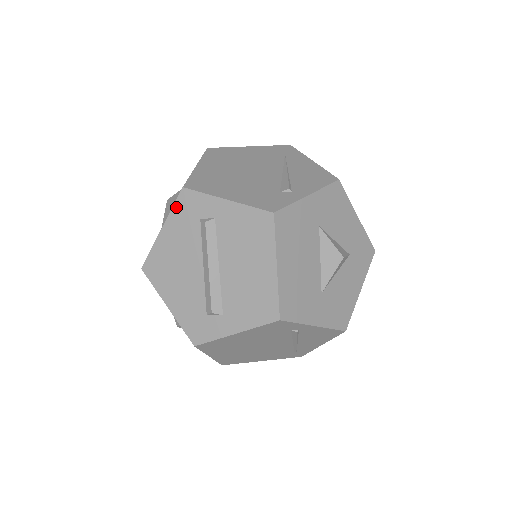
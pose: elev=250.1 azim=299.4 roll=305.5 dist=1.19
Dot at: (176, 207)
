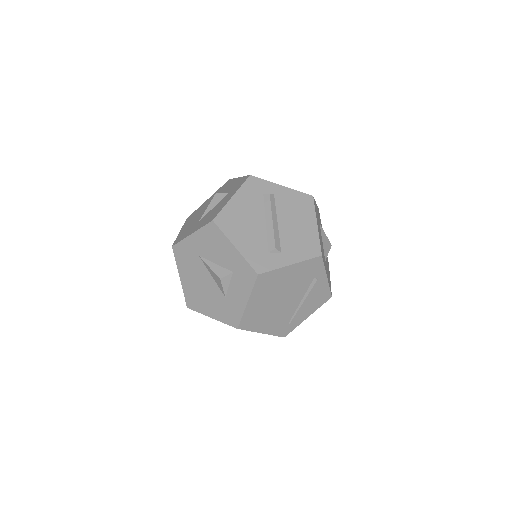
Dot at: (245, 185)
